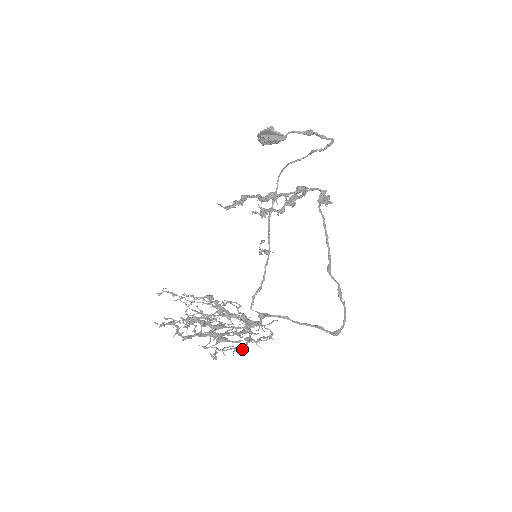
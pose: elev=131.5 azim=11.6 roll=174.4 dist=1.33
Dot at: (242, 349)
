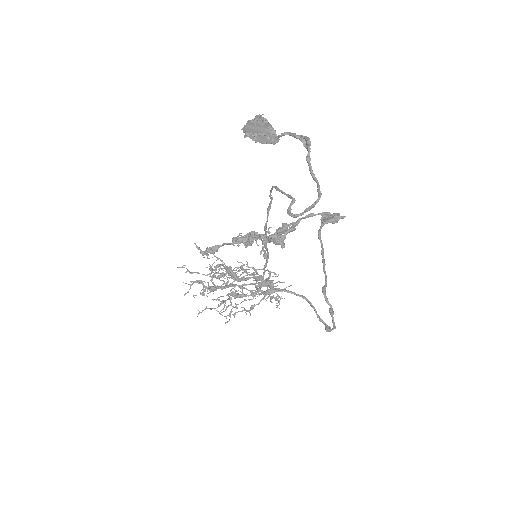
Dot at: (250, 315)
